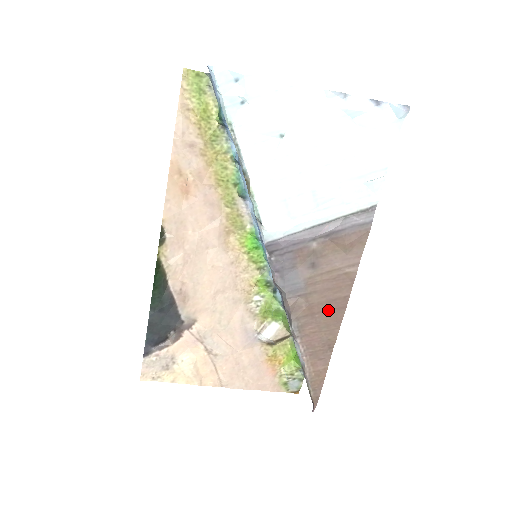
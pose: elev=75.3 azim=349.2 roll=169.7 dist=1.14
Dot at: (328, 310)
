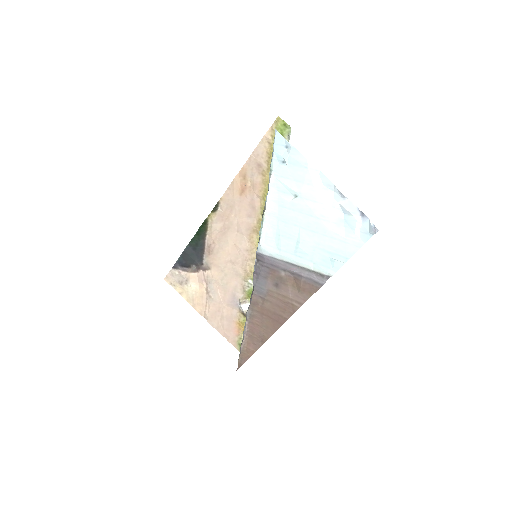
Dot at: (272, 318)
